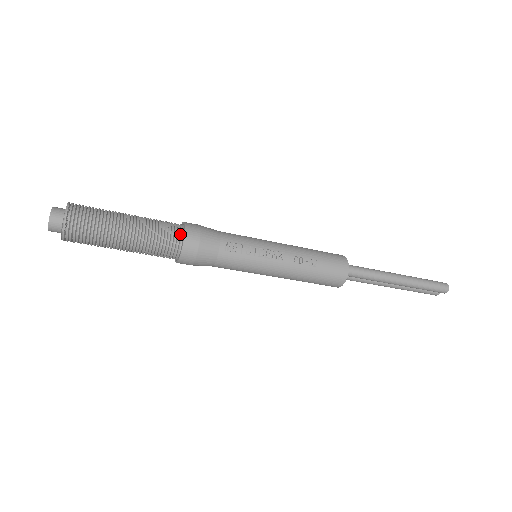
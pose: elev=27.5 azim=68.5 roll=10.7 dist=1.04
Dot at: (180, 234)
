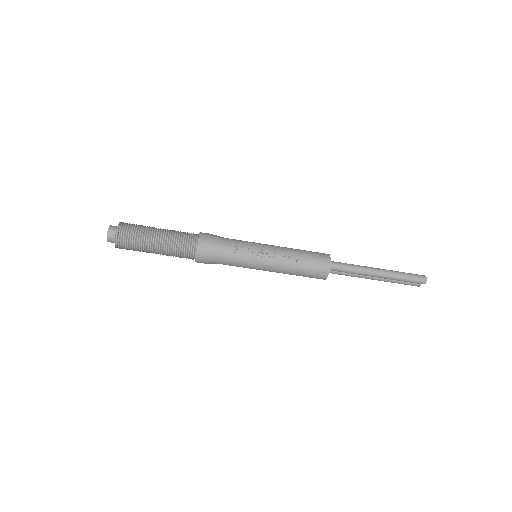
Dot at: (196, 241)
